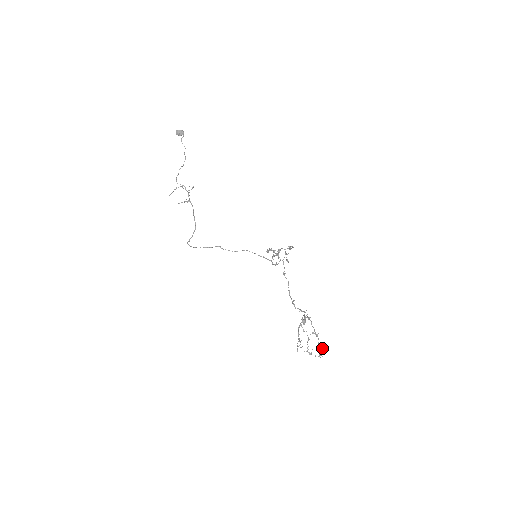
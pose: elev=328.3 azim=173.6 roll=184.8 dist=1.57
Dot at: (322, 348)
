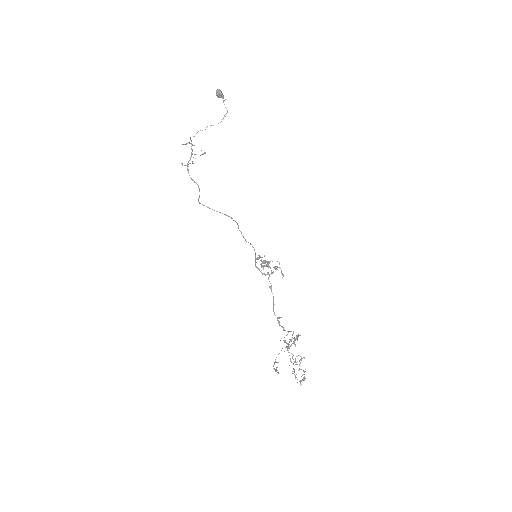
Dot at: (302, 375)
